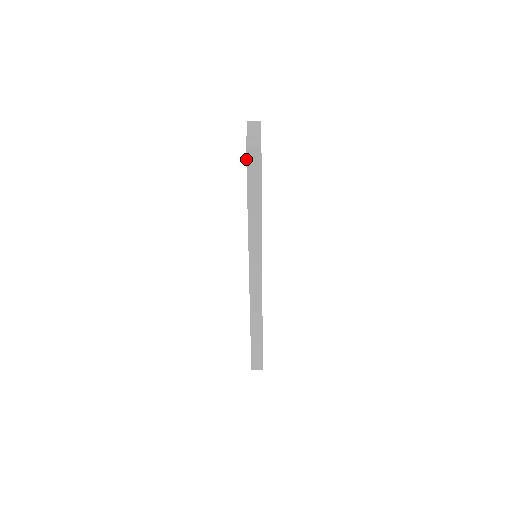
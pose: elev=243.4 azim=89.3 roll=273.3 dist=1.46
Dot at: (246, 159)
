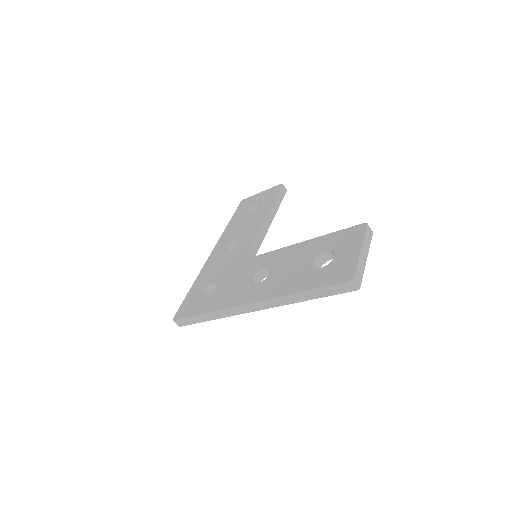
Dot at: (341, 283)
